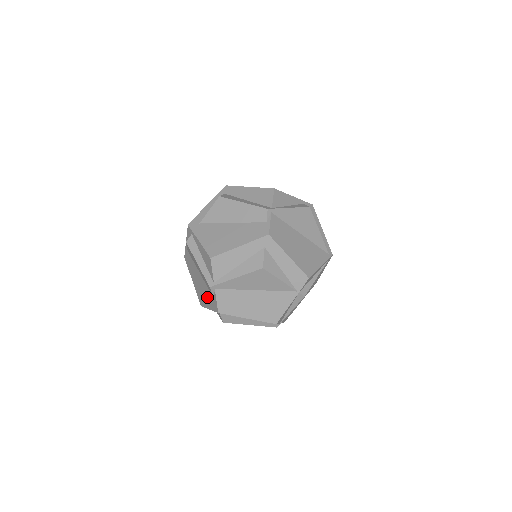
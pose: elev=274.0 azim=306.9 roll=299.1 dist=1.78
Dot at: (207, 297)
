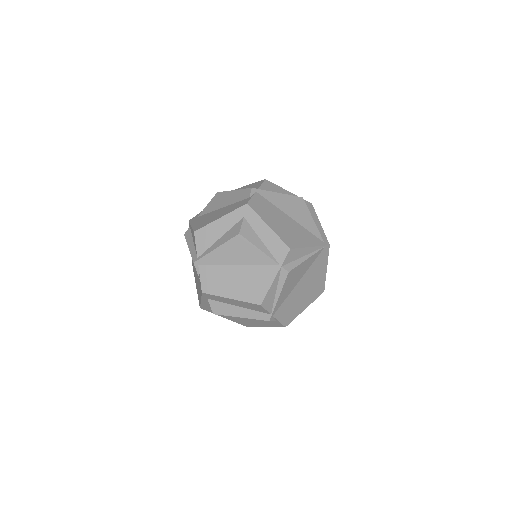
Dot at: occluded
